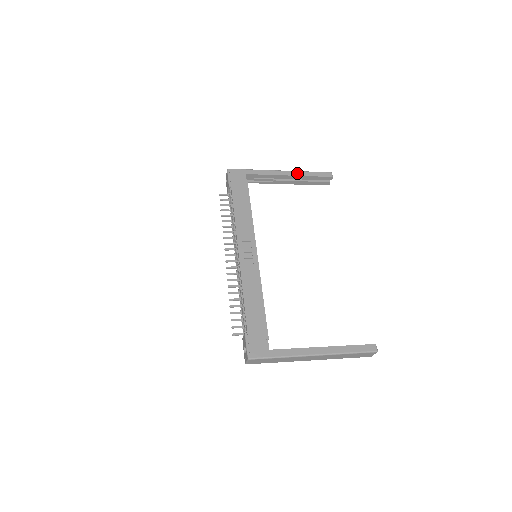
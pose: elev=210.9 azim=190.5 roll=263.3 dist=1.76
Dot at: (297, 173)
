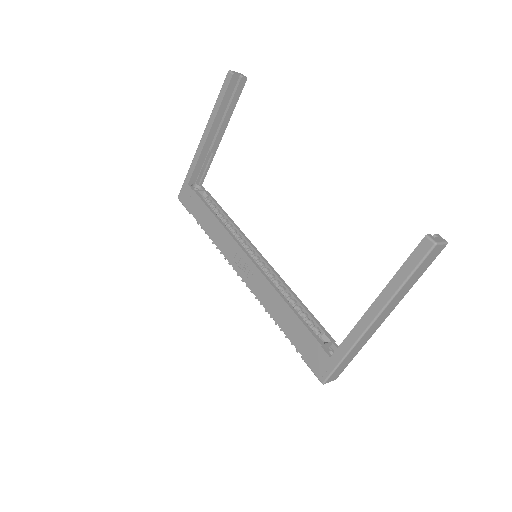
Dot at: (210, 122)
